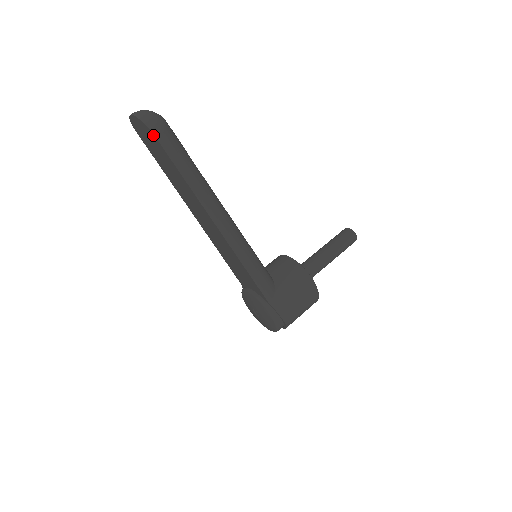
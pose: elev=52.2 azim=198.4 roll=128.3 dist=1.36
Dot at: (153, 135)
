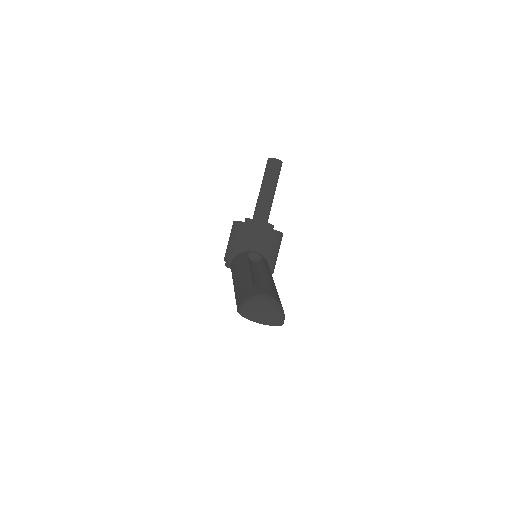
Dot at: occluded
